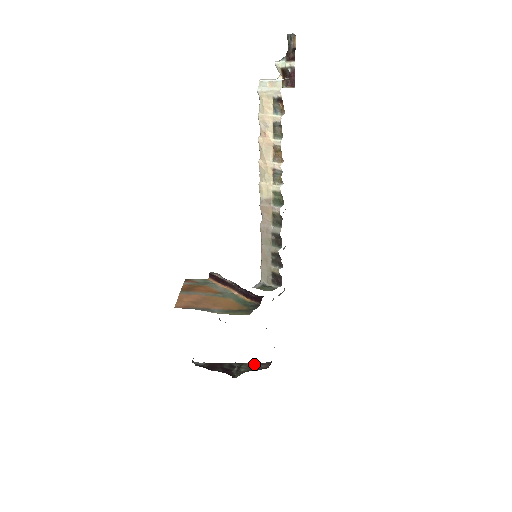
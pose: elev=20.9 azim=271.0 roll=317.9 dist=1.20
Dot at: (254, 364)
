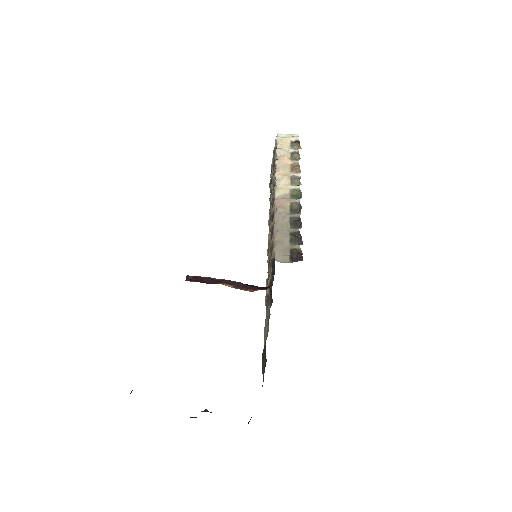
Dot at: occluded
